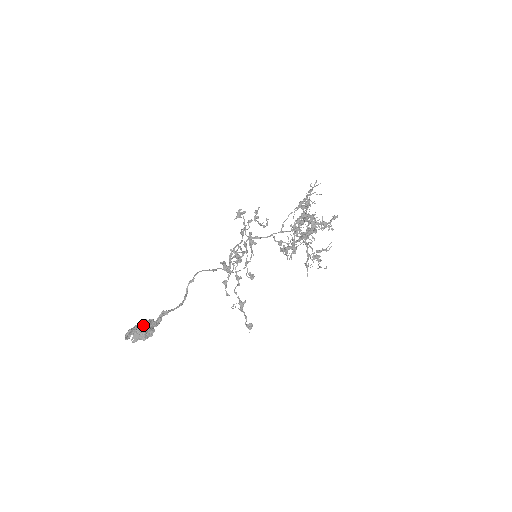
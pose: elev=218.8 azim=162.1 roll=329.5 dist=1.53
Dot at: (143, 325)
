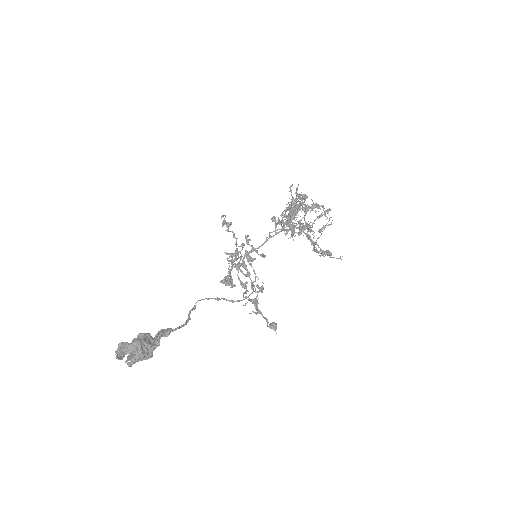
Dot at: (137, 339)
